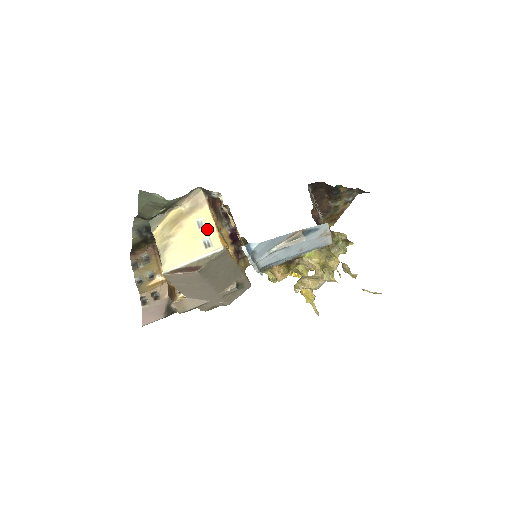
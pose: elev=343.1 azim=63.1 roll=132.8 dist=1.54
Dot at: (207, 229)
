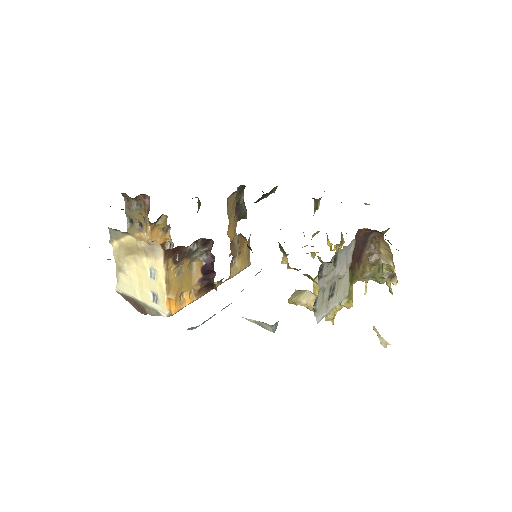
Dot at: (157, 285)
